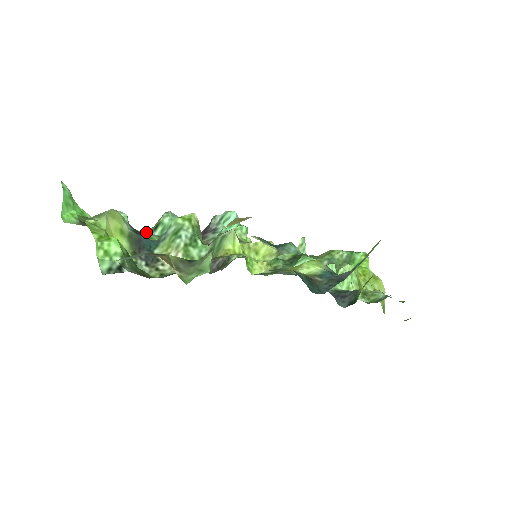
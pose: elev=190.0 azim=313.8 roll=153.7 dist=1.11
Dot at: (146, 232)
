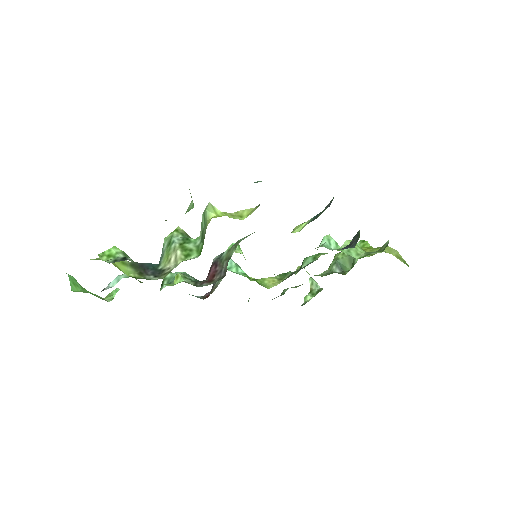
Dot at: occluded
